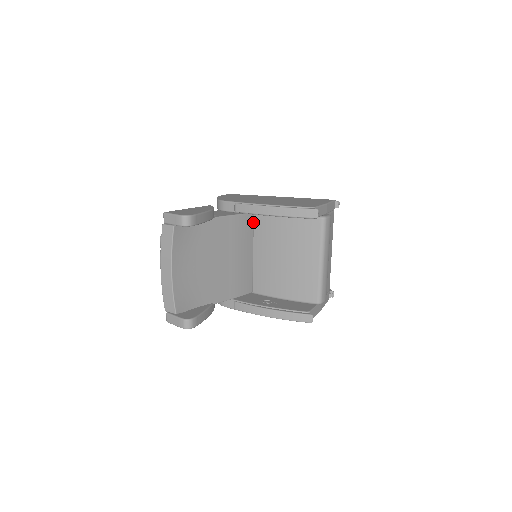
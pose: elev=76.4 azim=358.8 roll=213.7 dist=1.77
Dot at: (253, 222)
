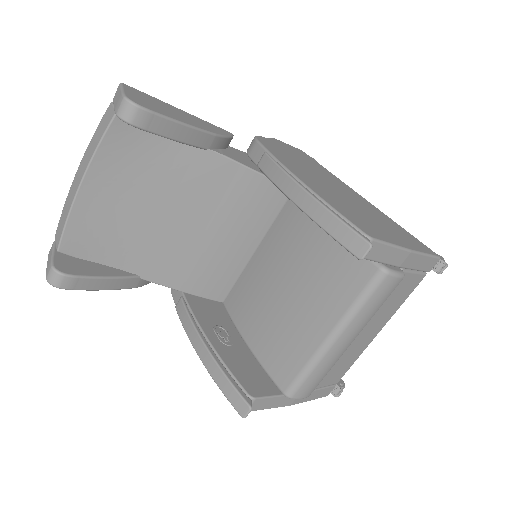
Dot at: (284, 203)
